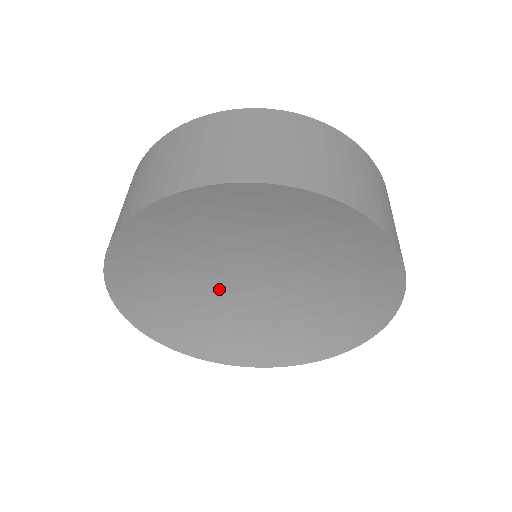
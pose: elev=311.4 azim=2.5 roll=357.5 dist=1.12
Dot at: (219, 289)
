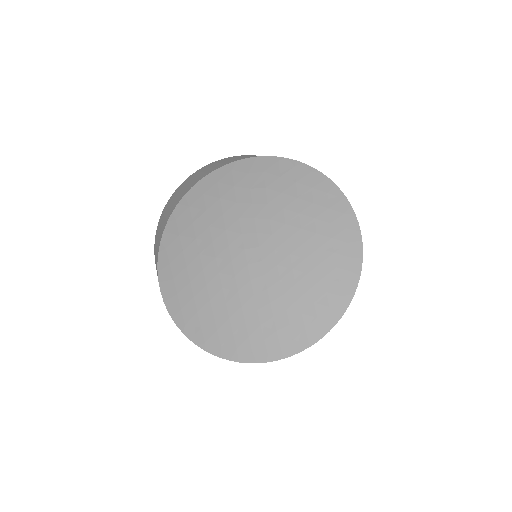
Dot at: (238, 278)
